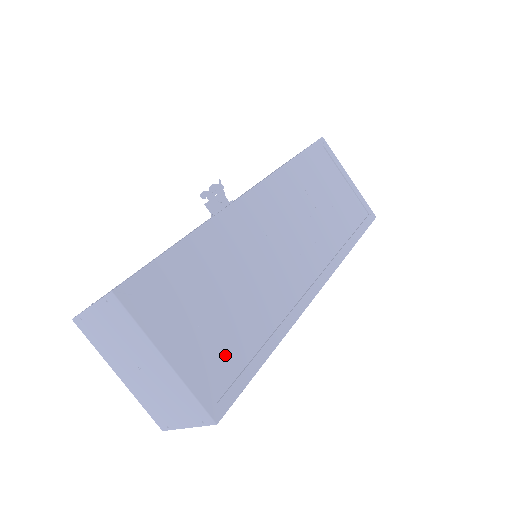
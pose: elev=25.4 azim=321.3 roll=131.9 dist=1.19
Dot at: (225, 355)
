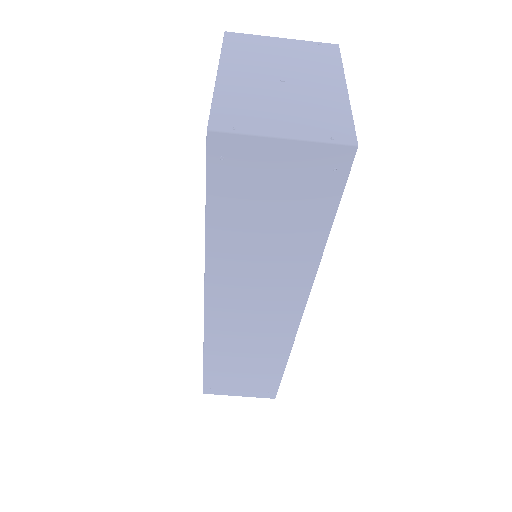
Dot at: occluded
